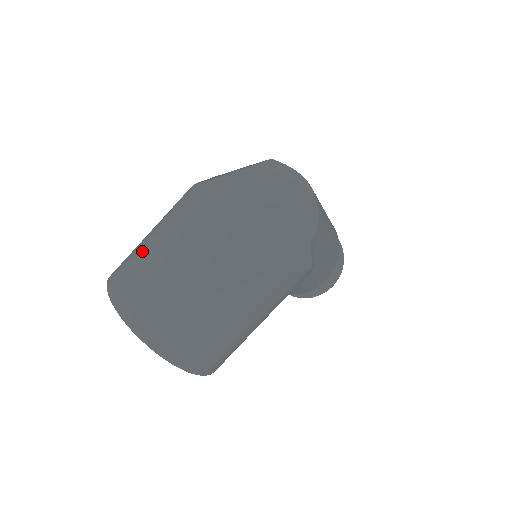
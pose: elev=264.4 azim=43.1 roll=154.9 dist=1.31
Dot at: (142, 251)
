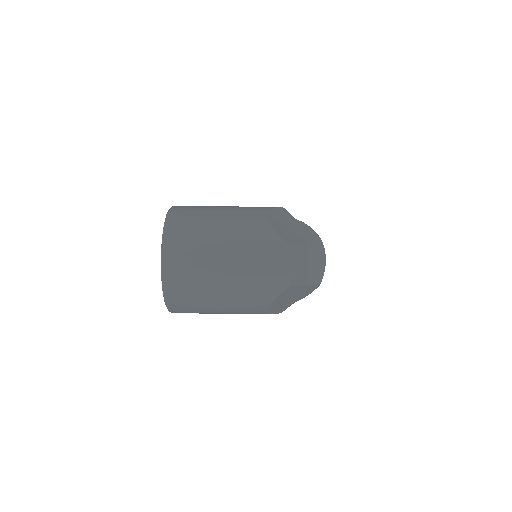
Dot at: (205, 233)
